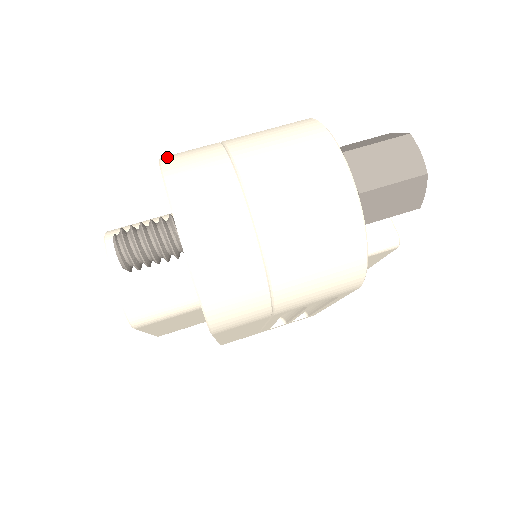
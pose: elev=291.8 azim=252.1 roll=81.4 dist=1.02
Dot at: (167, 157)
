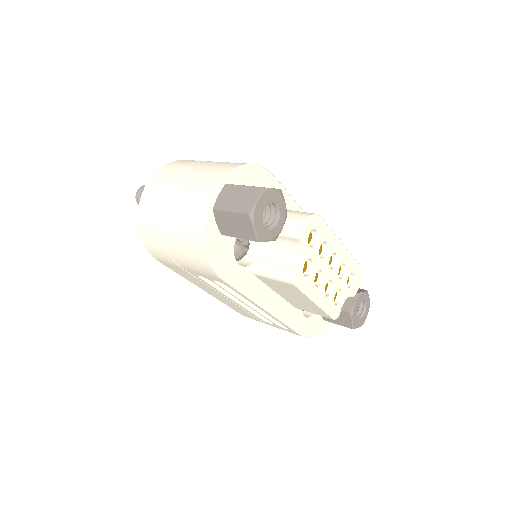
Dot at: occluded
